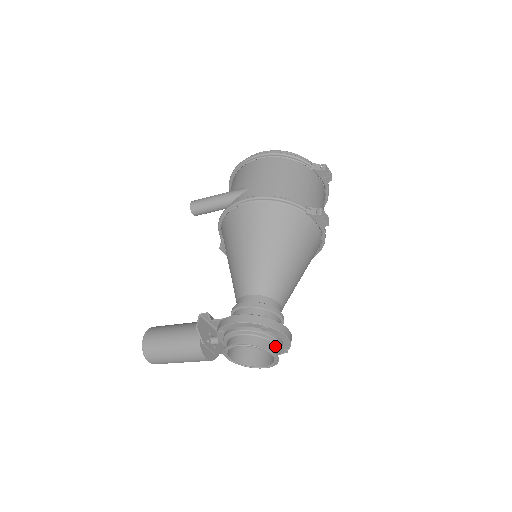
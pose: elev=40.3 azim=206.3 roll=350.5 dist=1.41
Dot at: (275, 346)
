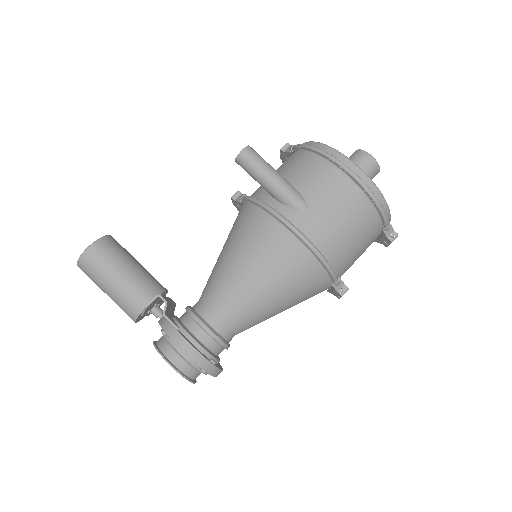
Dot at: occluded
